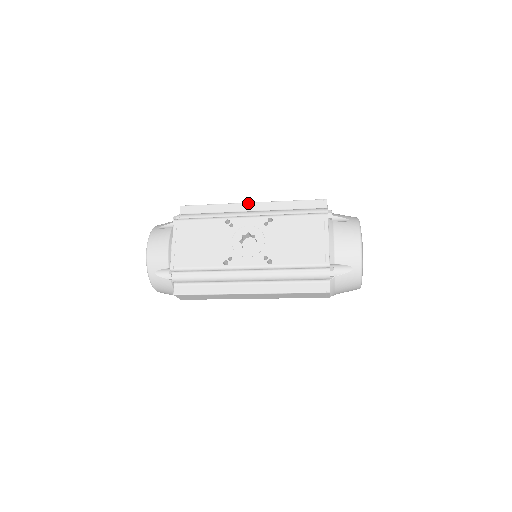
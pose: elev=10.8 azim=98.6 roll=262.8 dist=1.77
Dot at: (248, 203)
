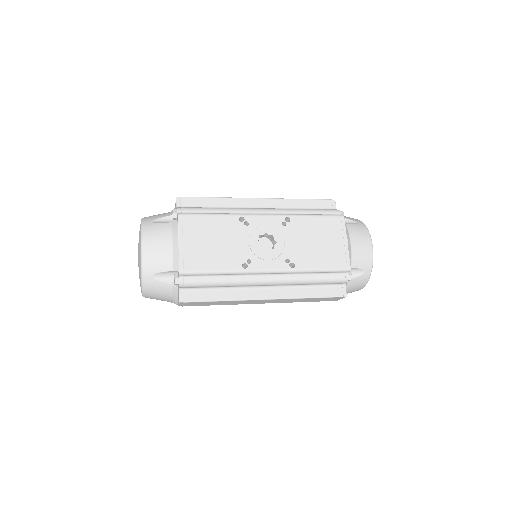
Dot at: (255, 198)
